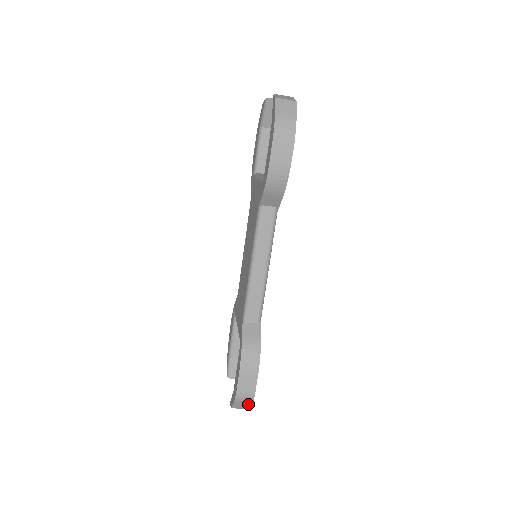
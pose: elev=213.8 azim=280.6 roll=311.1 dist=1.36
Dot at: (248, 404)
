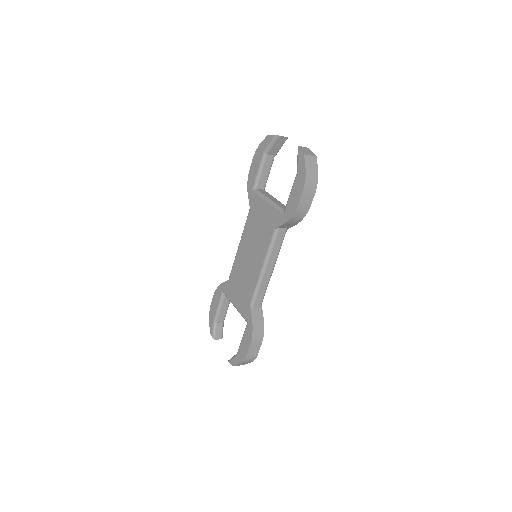
Dot at: occluded
